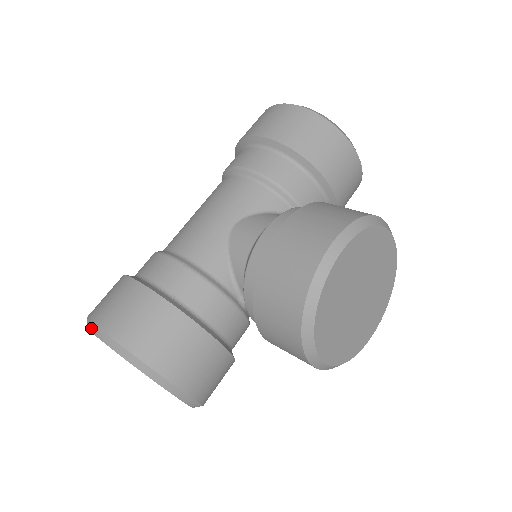
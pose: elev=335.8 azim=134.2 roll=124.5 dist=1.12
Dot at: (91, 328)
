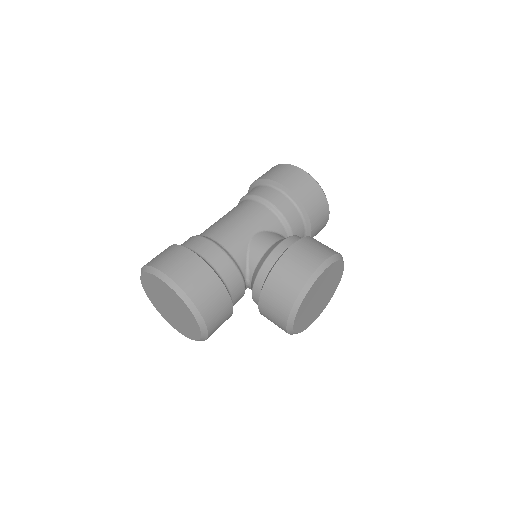
Dot at: (156, 273)
